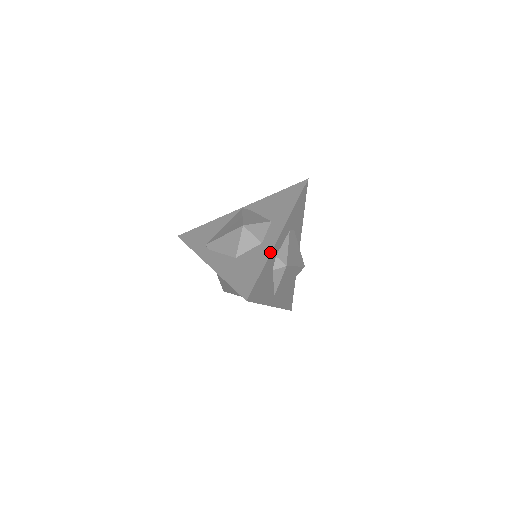
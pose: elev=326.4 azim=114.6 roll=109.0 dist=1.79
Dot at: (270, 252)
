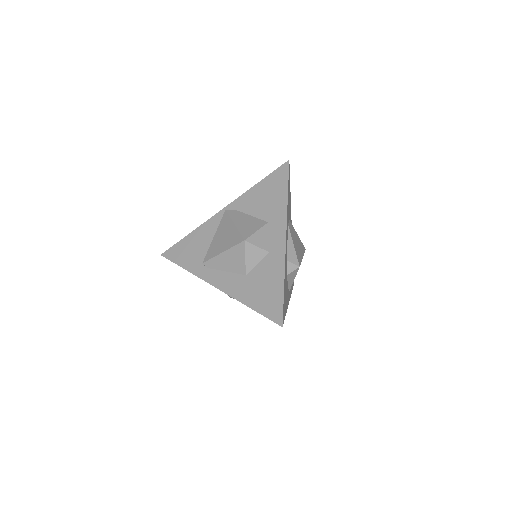
Dot at: (284, 263)
